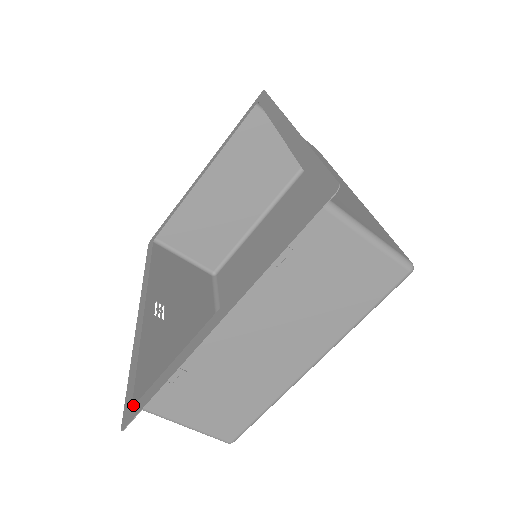
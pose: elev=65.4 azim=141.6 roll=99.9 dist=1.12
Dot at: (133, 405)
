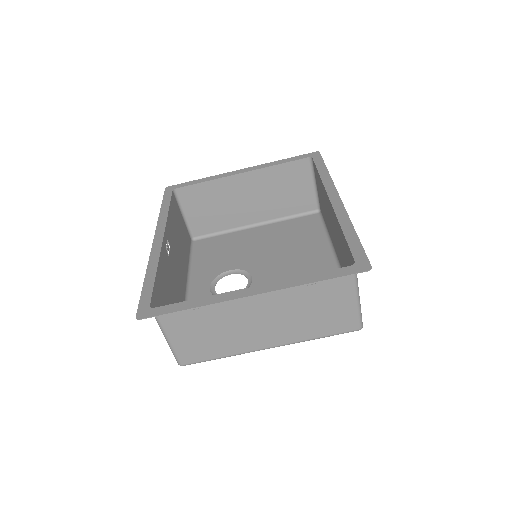
Dot at: occluded
